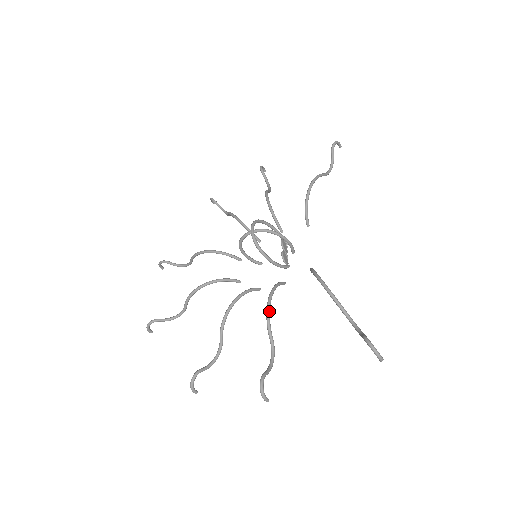
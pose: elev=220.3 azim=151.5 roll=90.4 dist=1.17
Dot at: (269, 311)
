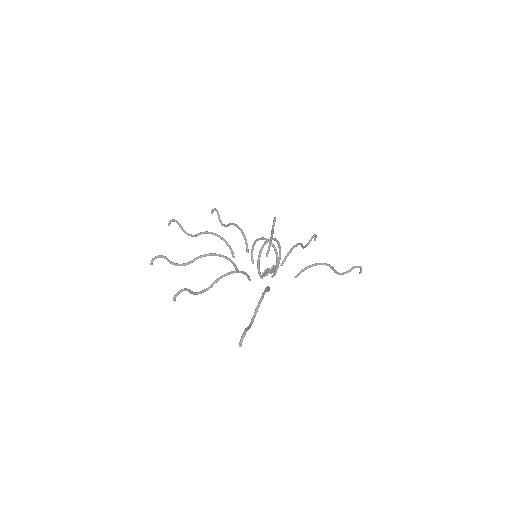
Dot at: (227, 274)
